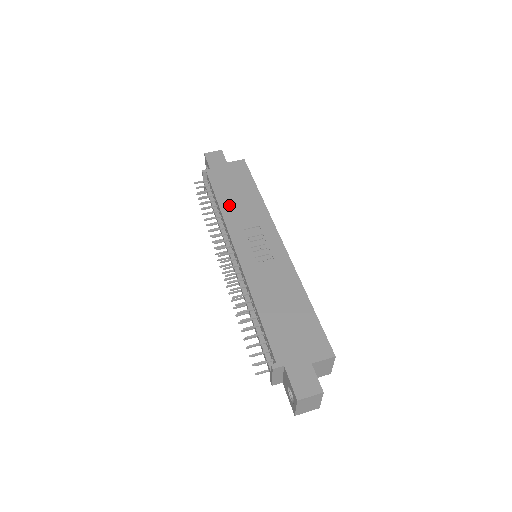
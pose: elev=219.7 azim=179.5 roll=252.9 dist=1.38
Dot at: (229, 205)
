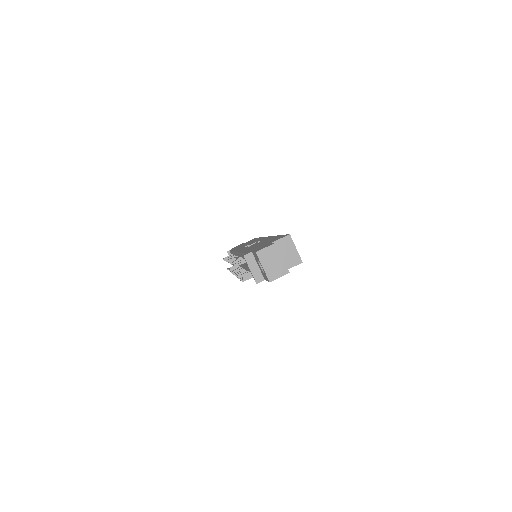
Dot at: occluded
